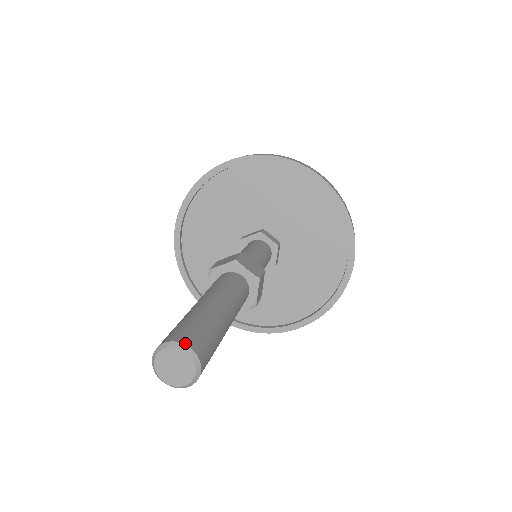
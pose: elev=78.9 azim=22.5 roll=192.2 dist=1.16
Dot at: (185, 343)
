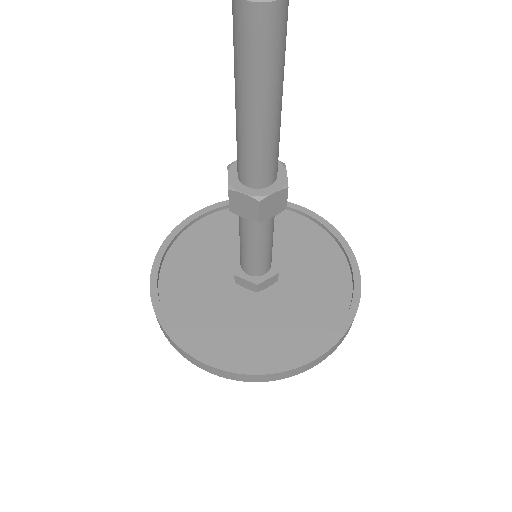
Dot at: out of frame
